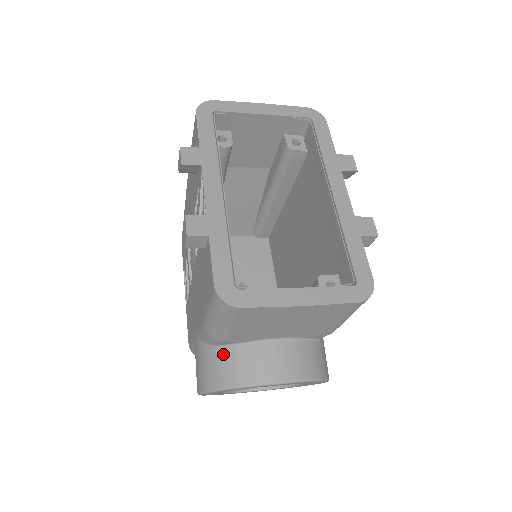
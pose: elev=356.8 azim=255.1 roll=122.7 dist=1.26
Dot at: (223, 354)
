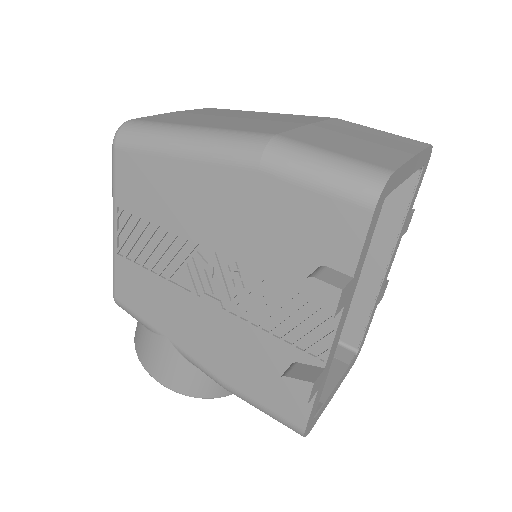
Dot at: occluded
